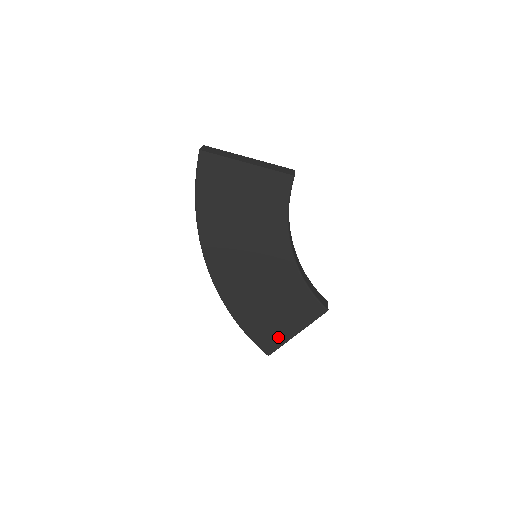
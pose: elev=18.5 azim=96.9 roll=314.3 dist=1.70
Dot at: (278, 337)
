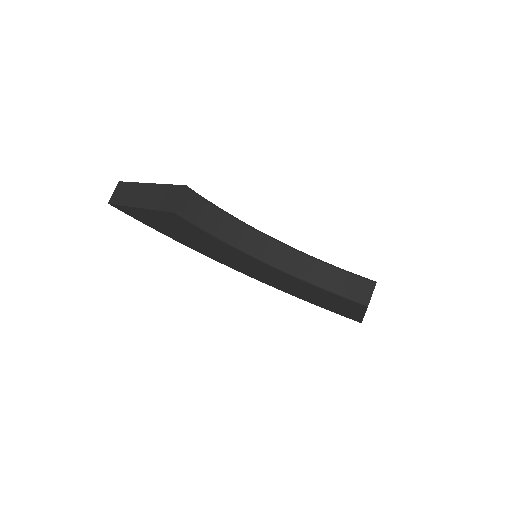
Dot at: (350, 314)
